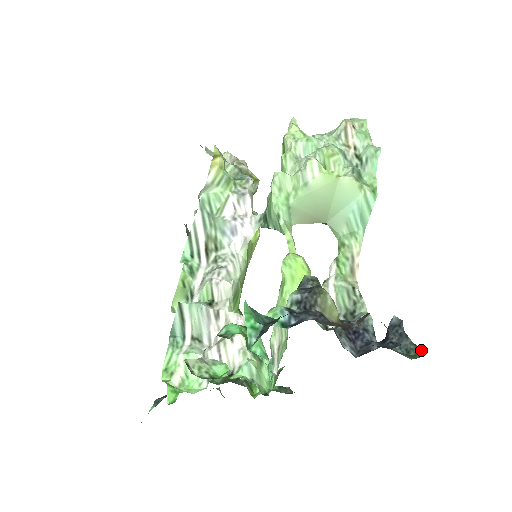
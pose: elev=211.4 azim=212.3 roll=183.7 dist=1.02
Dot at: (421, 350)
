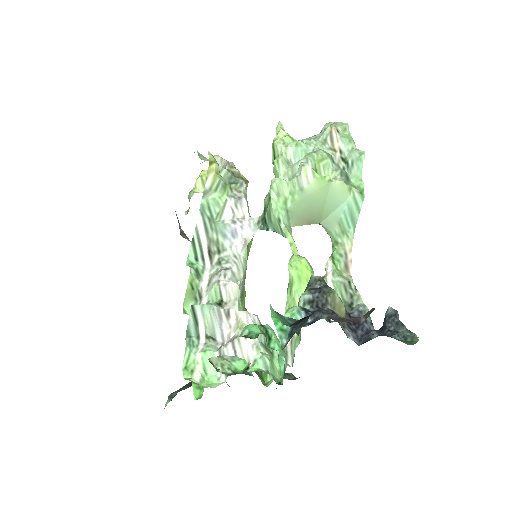
Dot at: occluded
